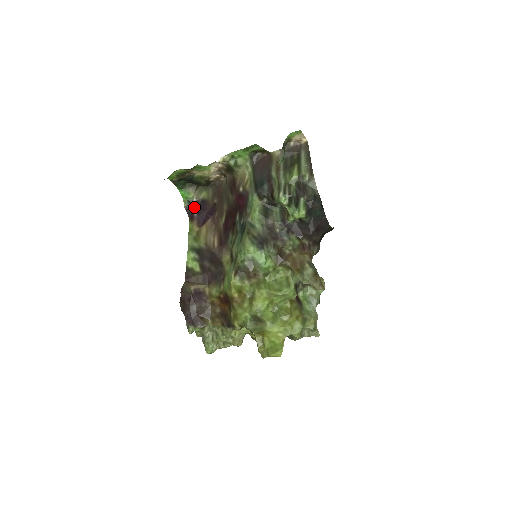
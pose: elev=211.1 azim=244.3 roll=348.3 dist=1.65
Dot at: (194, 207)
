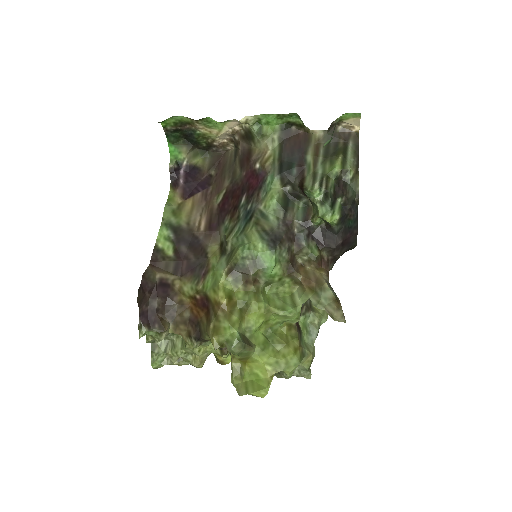
Dot at: (181, 172)
